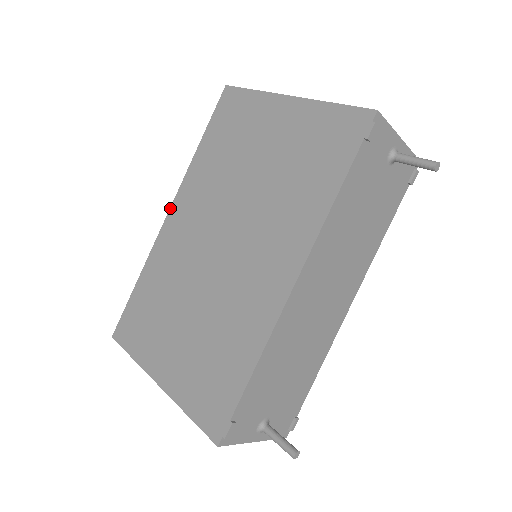
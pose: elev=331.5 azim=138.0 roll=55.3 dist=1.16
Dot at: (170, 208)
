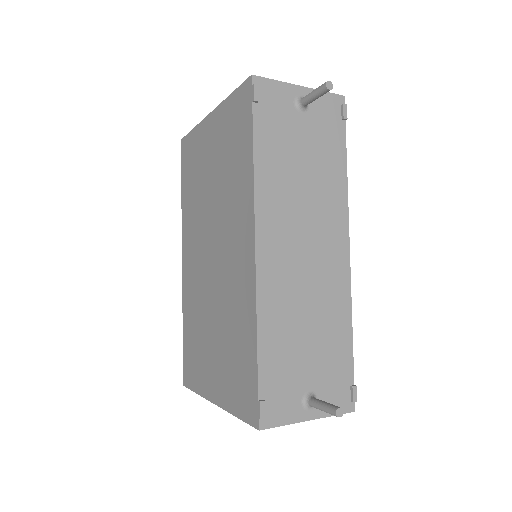
Dot at: (182, 256)
